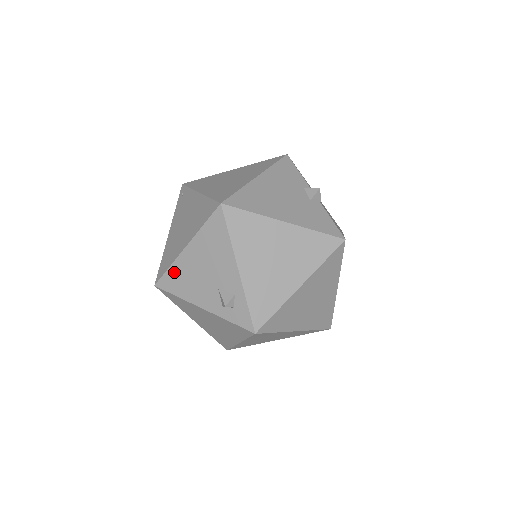
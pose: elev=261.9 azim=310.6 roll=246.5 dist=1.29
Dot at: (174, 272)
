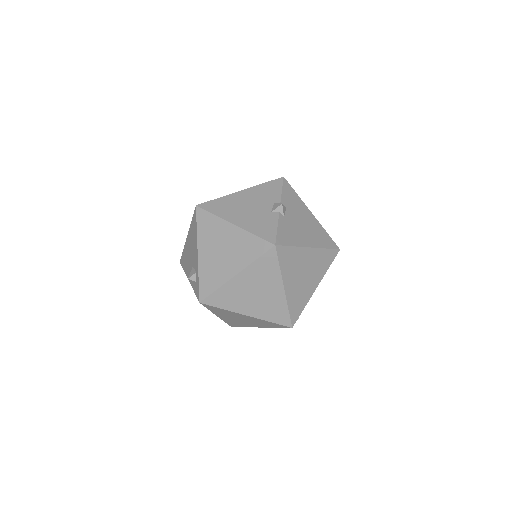
Dot at: (184, 253)
